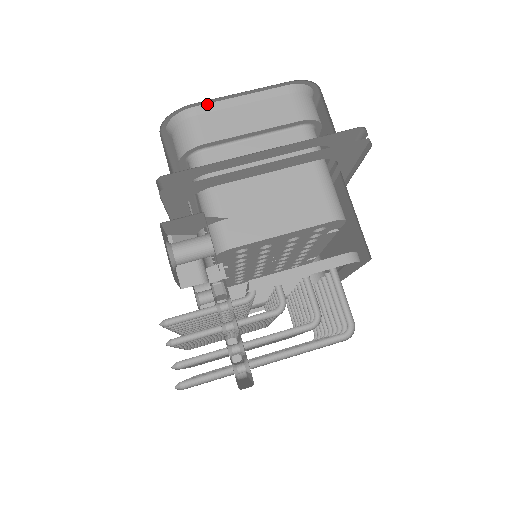
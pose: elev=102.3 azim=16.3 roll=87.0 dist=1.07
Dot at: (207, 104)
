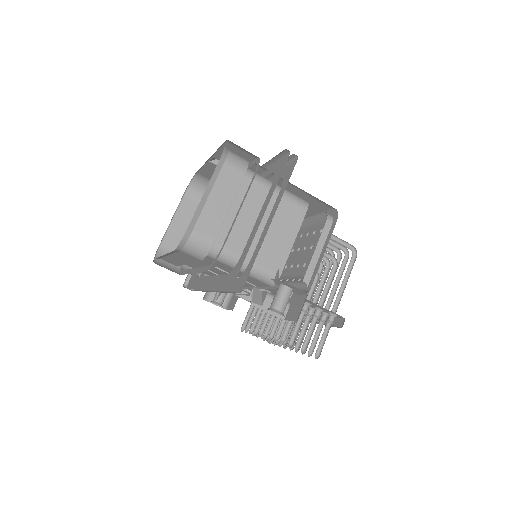
Dot at: (193, 217)
